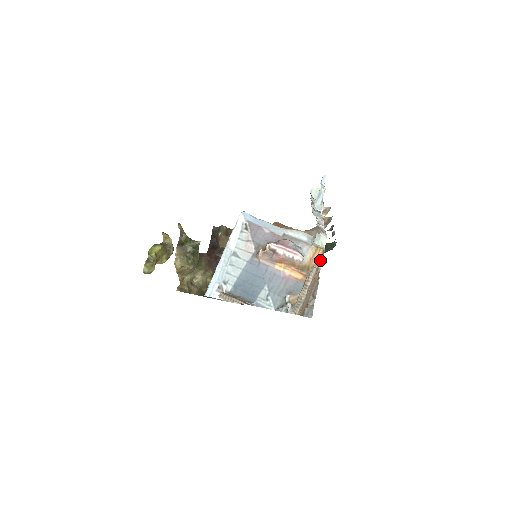
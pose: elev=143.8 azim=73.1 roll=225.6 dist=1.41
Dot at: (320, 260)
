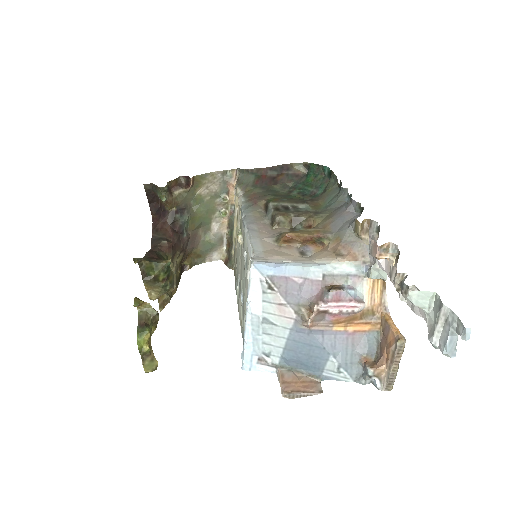
Dot at: (383, 295)
